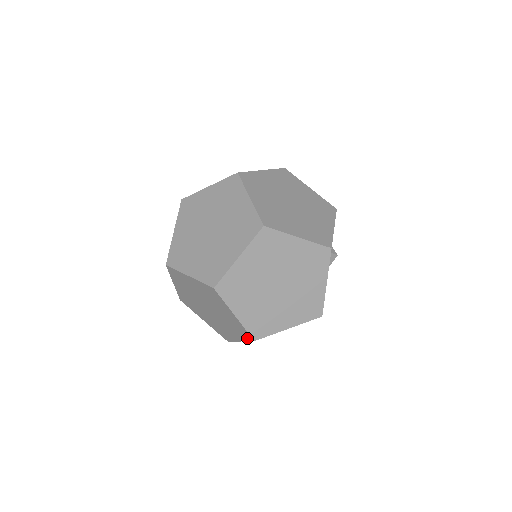
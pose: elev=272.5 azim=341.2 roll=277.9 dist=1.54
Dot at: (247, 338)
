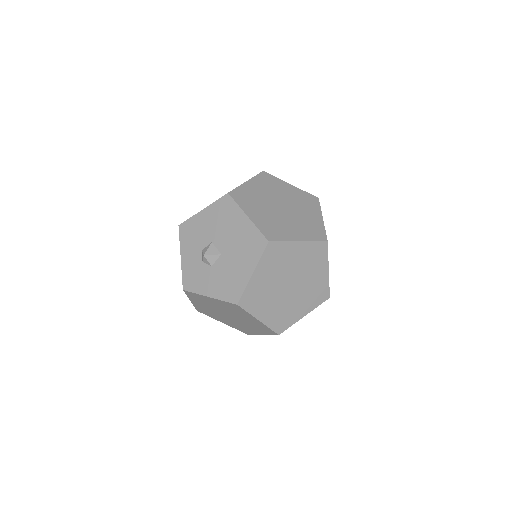
Dot at: (242, 331)
